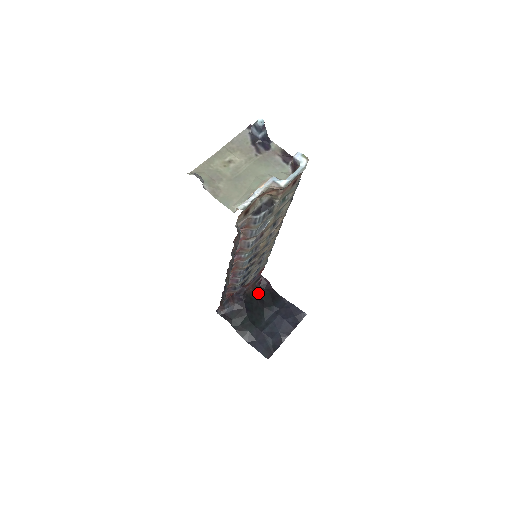
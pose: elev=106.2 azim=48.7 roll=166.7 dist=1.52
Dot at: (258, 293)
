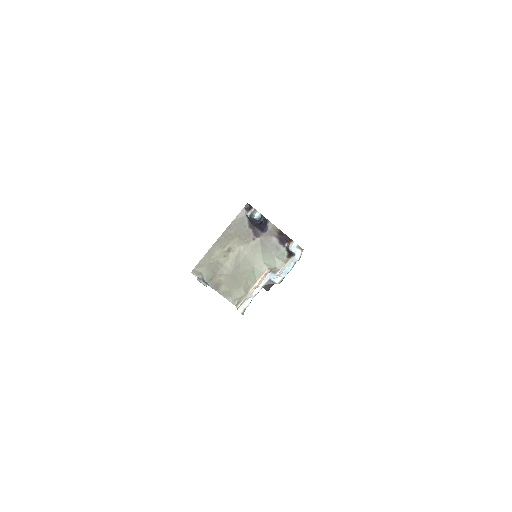
Dot at: occluded
